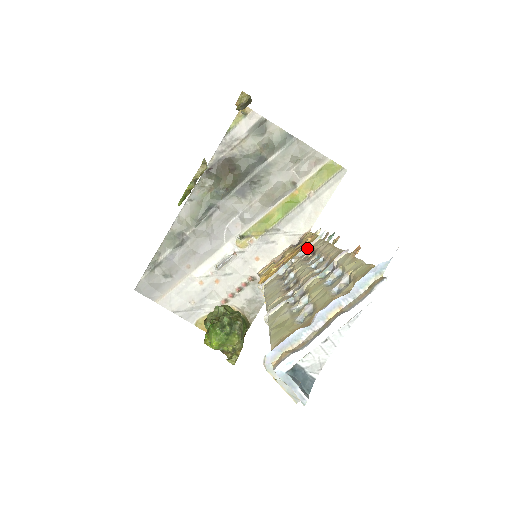
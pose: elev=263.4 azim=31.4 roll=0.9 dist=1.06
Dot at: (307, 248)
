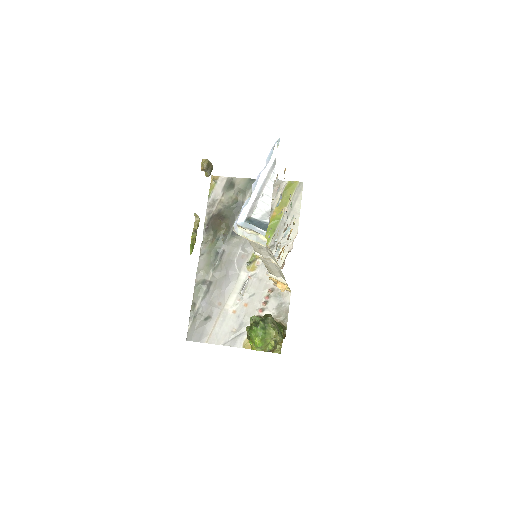
Dot at: (287, 230)
